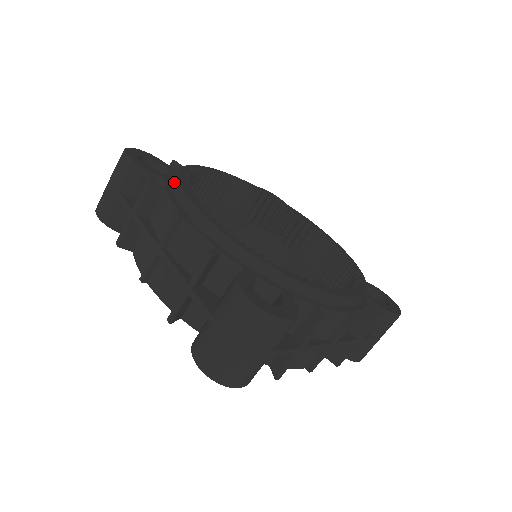
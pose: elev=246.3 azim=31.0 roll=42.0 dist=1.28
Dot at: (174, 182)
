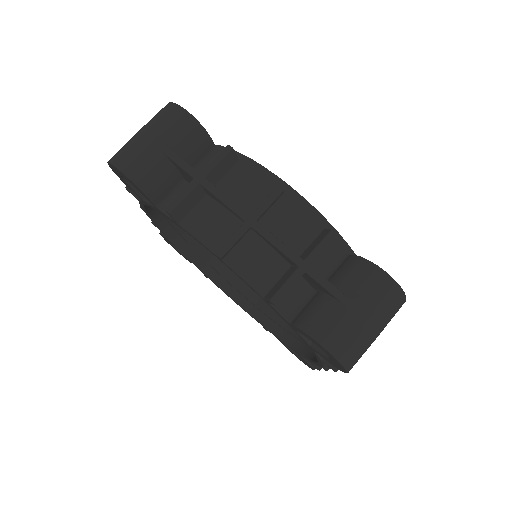
Dot at: occluded
